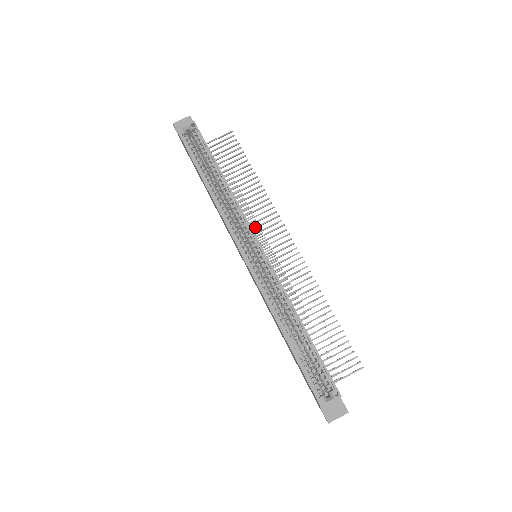
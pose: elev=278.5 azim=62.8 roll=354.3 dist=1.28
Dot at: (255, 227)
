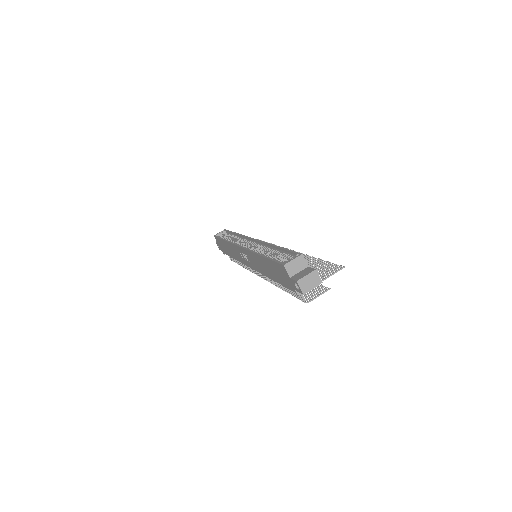
Dot at: occluded
